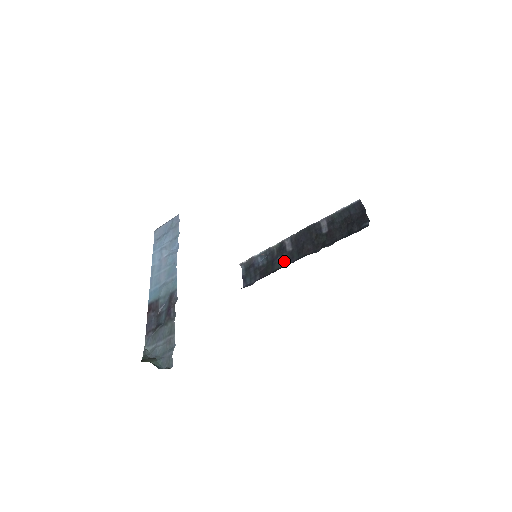
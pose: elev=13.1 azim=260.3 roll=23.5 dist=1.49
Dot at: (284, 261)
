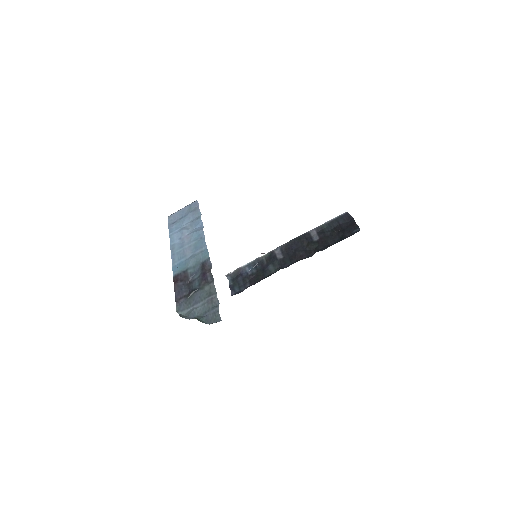
Dot at: (276, 268)
